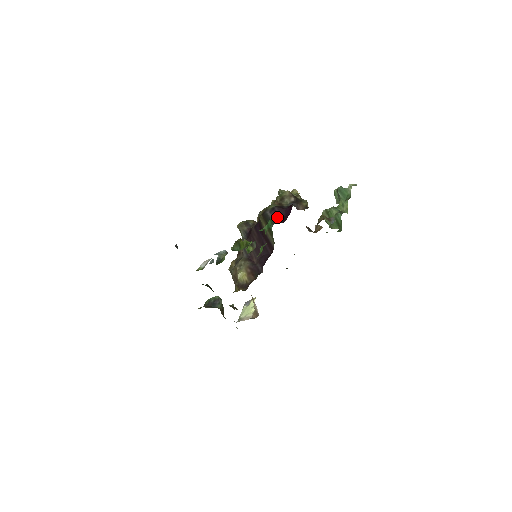
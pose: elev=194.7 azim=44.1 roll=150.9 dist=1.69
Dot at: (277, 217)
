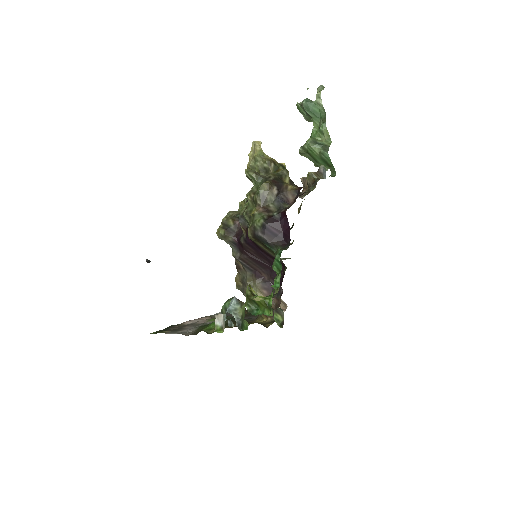
Dot at: (275, 237)
